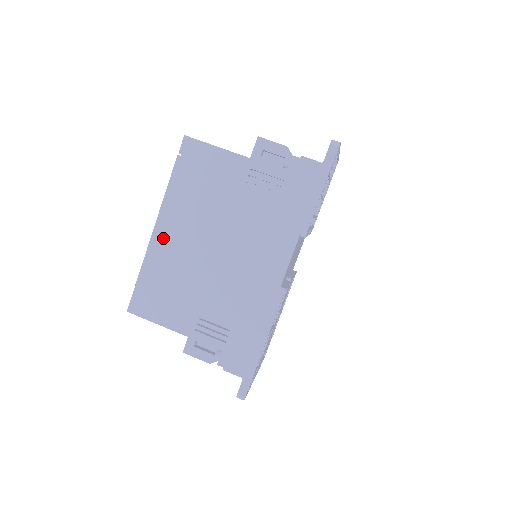
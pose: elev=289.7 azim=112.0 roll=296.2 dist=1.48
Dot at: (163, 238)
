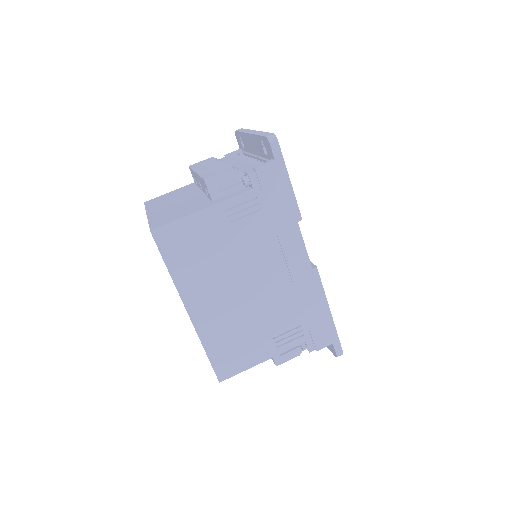
Dot at: (202, 315)
